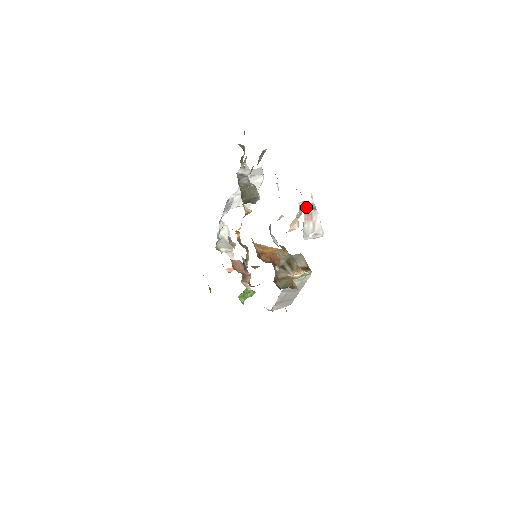
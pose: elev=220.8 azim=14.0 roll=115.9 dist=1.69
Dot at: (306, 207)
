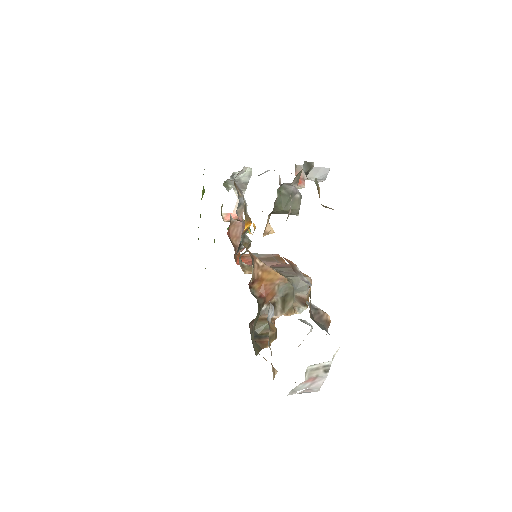
Dot at: (316, 369)
